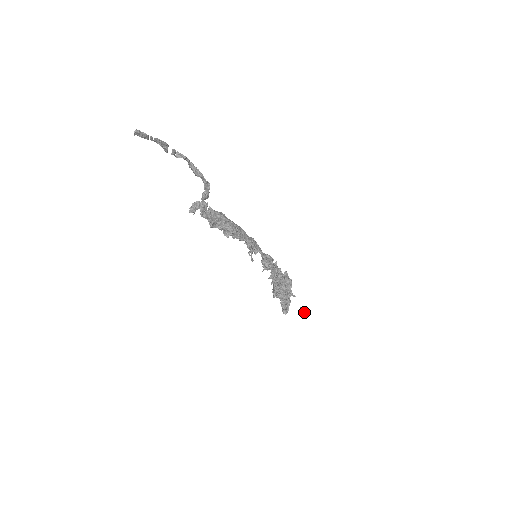
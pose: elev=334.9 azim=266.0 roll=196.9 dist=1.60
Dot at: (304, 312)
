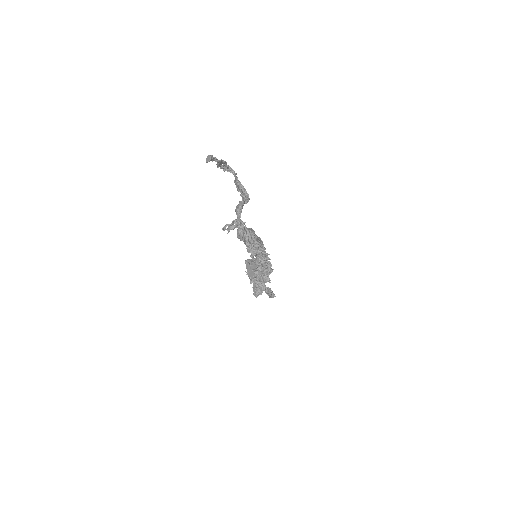
Dot at: (273, 295)
